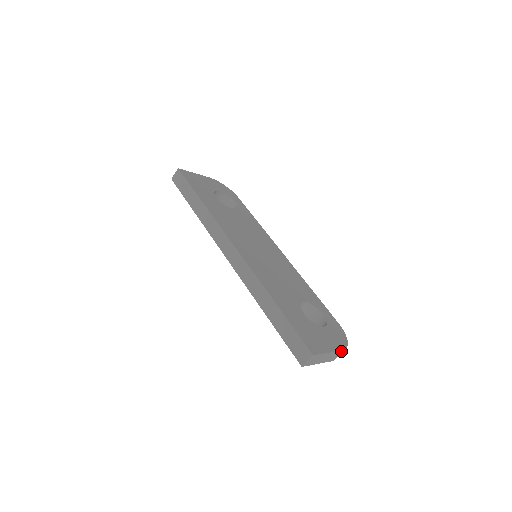
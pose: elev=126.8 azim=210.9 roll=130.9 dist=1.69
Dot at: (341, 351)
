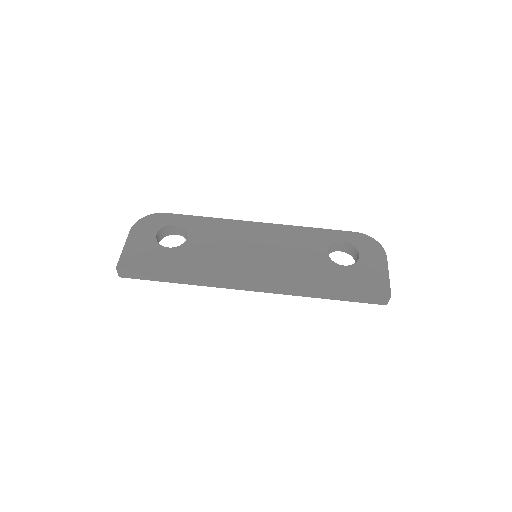
Dot at: (386, 258)
